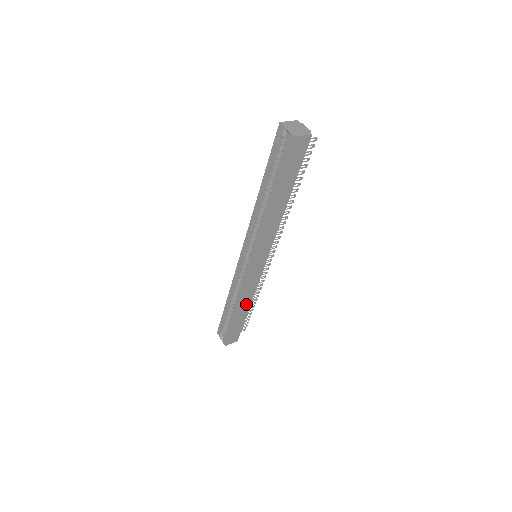
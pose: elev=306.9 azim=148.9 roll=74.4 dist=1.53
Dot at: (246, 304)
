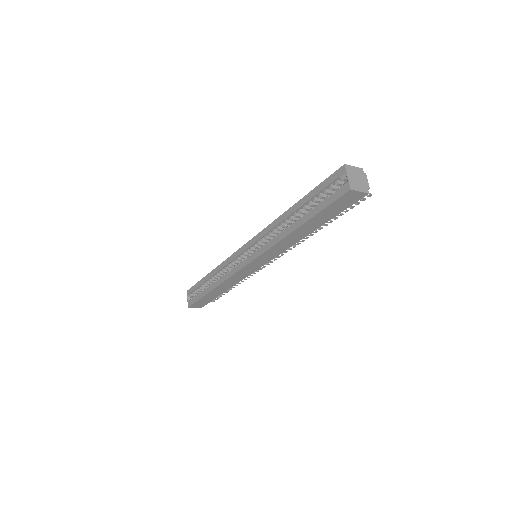
Dot at: (225, 287)
